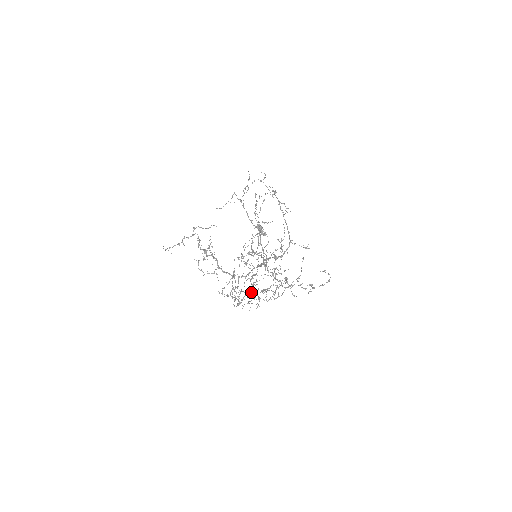
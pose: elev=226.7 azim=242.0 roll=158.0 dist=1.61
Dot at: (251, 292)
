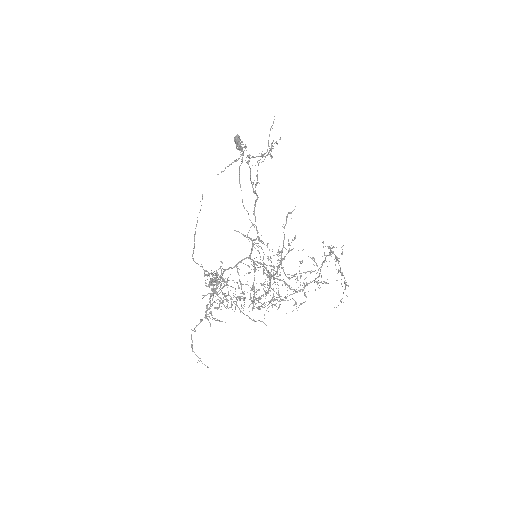
Dot at: occluded
